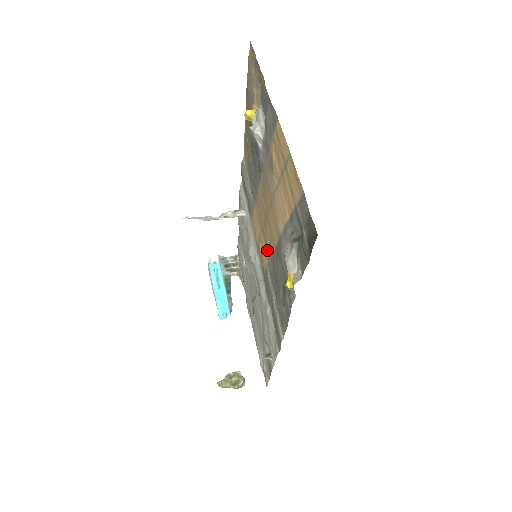
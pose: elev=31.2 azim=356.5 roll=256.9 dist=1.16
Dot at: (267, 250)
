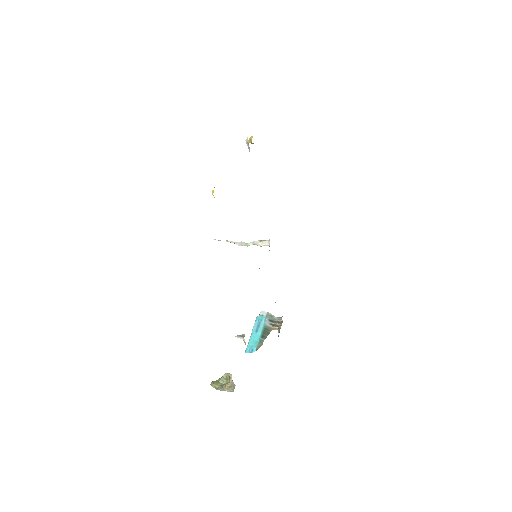
Dot at: occluded
